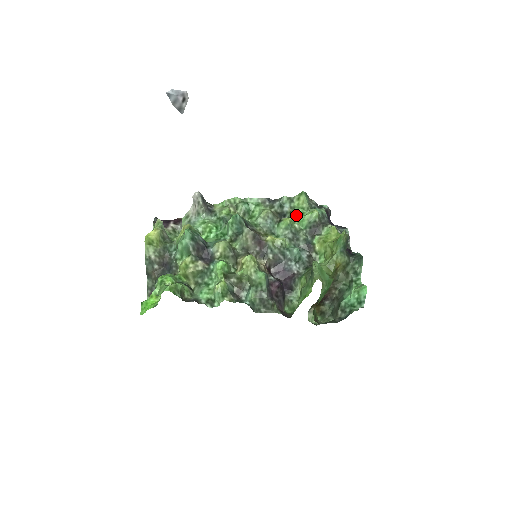
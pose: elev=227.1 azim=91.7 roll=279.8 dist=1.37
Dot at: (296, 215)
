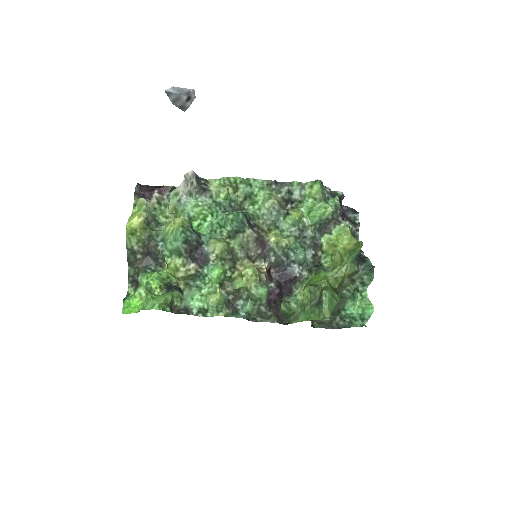
Dot at: (306, 207)
